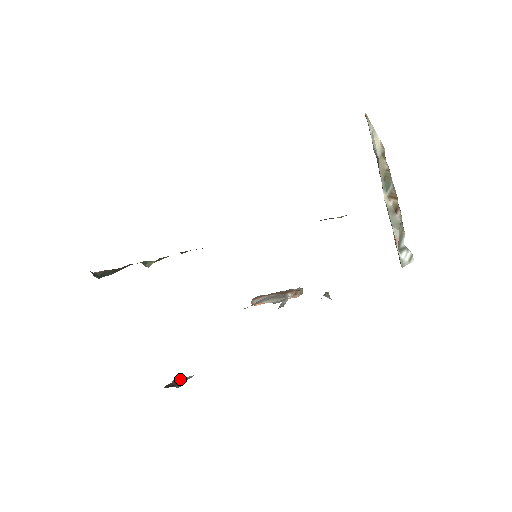
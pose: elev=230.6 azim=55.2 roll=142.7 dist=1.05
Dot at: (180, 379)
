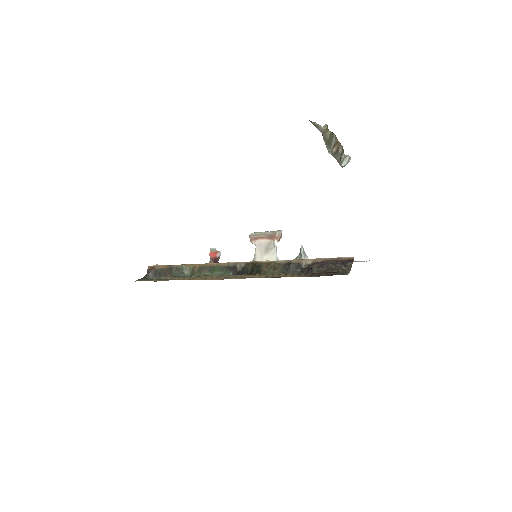
Dot at: (214, 256)
